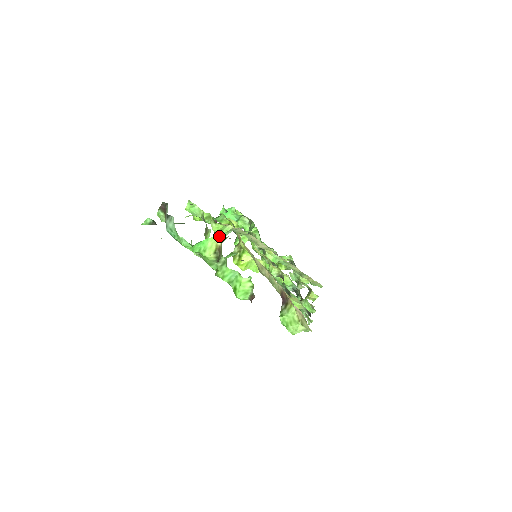
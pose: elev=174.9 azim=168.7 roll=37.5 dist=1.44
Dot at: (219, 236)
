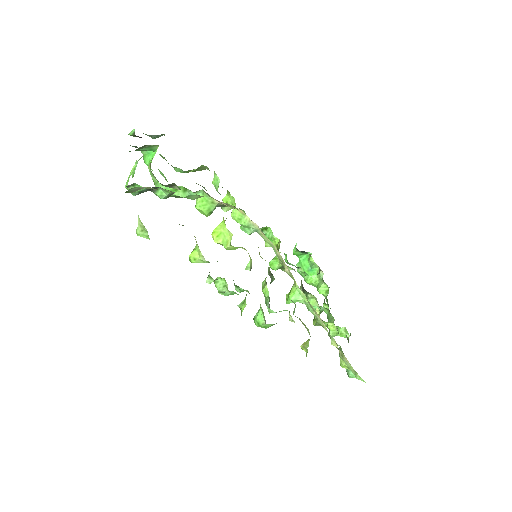
Dot at: (204, 192)
